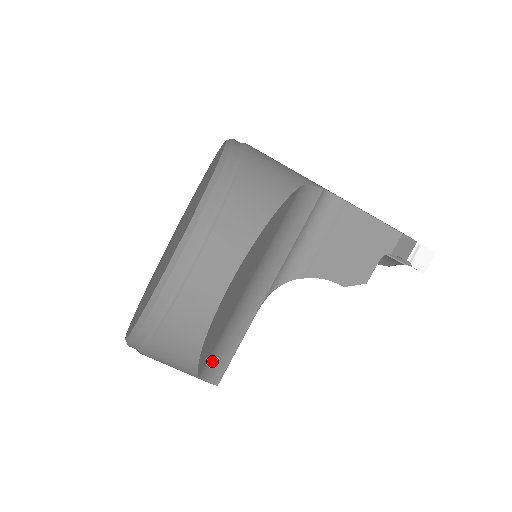
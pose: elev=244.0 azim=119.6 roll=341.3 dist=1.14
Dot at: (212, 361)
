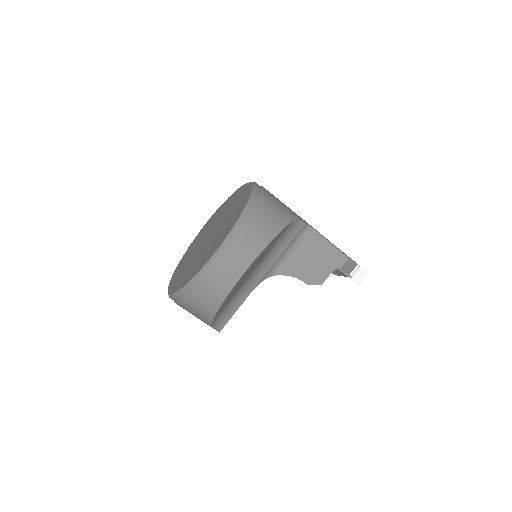
Dot at: (220, 316)
